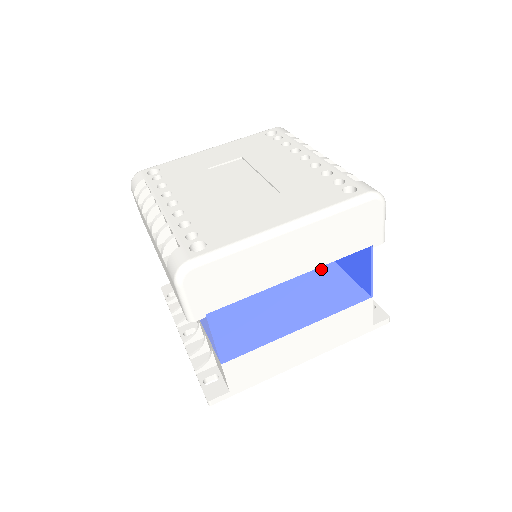
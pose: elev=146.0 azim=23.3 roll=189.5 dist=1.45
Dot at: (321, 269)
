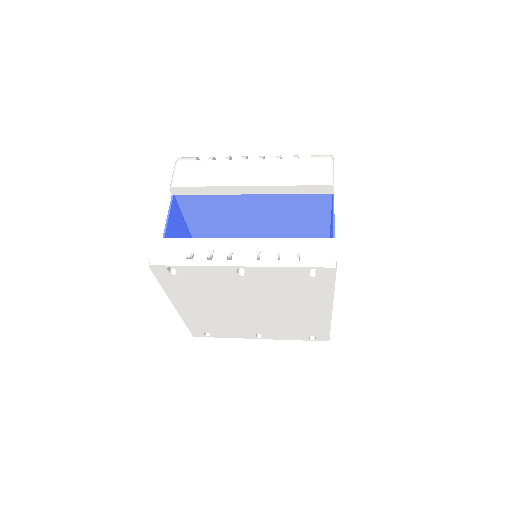
Dot at: occluded
